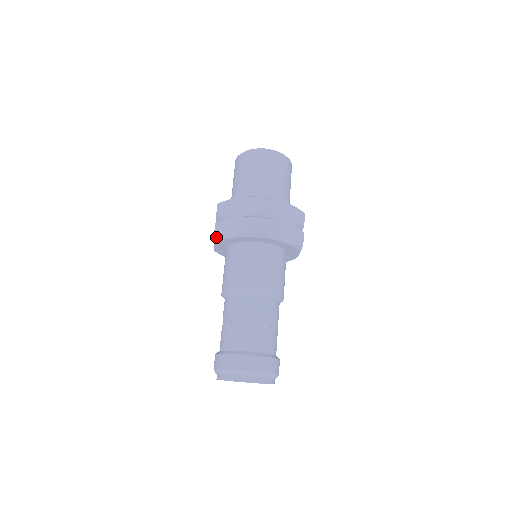
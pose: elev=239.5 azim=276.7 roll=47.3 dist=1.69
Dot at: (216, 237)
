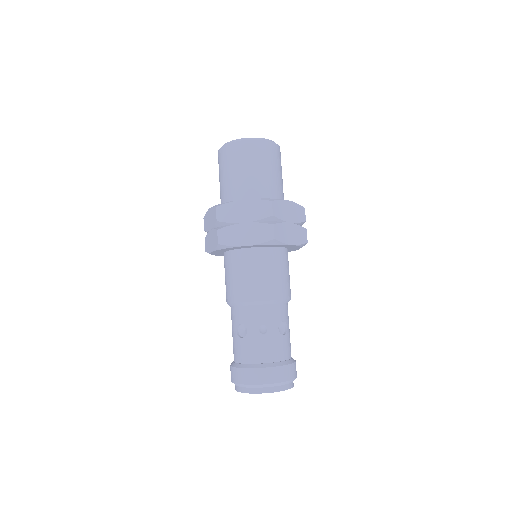
Dot at: occluded
